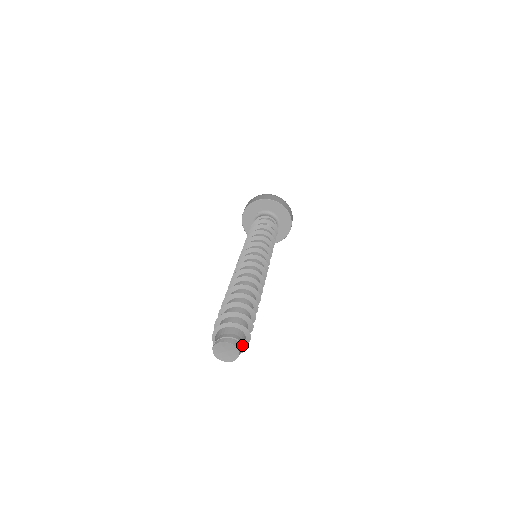
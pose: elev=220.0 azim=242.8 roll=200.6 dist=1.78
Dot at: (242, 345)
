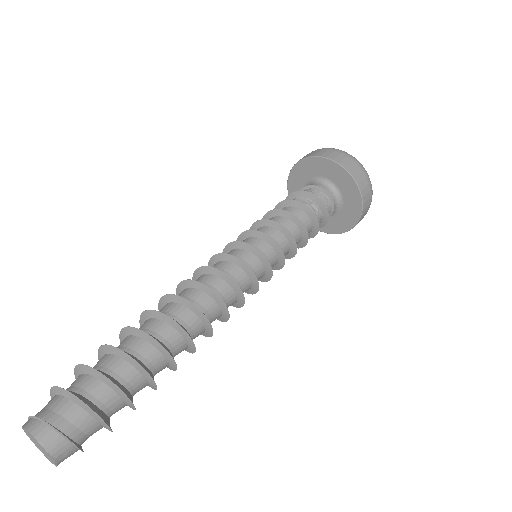
Dot at: (55, 429)
